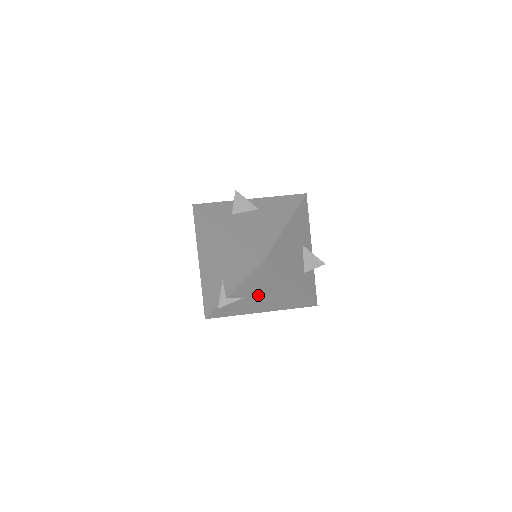
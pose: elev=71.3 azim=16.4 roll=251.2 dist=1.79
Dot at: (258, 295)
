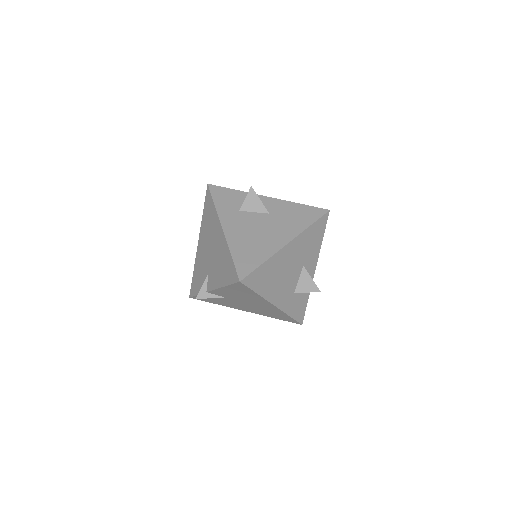
Dot at: (239, 300)
